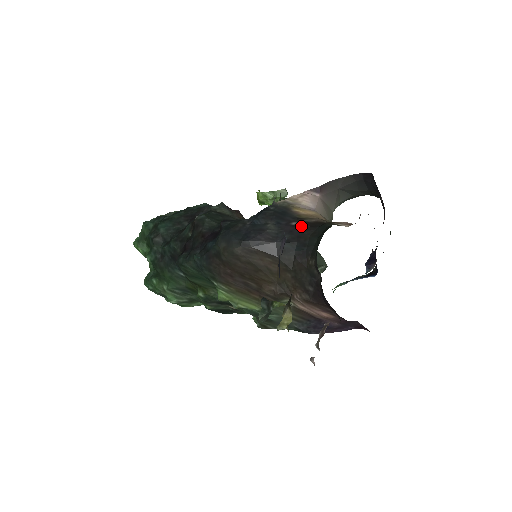
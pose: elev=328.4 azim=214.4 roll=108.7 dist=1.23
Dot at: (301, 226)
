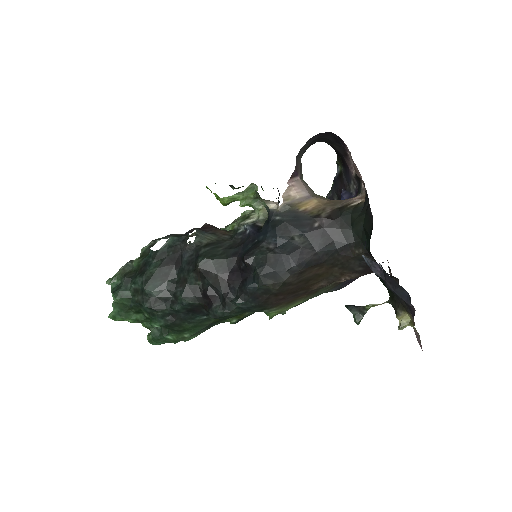
Dot at: (326, 224)
